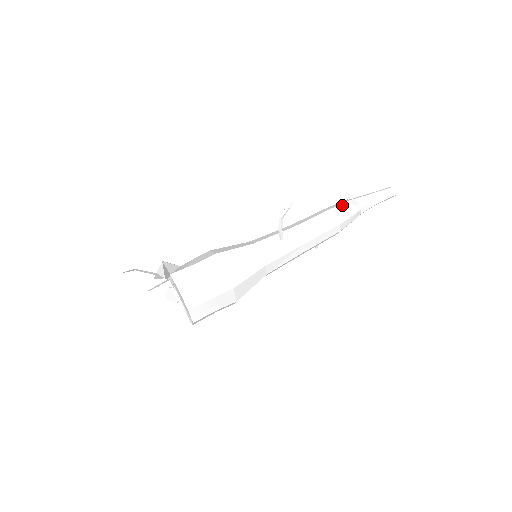
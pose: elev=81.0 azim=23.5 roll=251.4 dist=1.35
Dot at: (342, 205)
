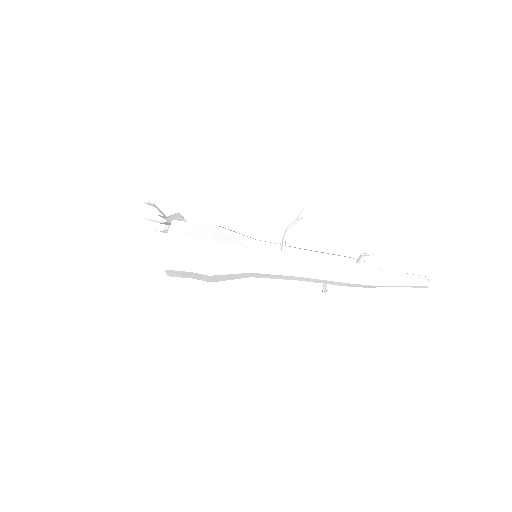
Dot at: (365, 263)
